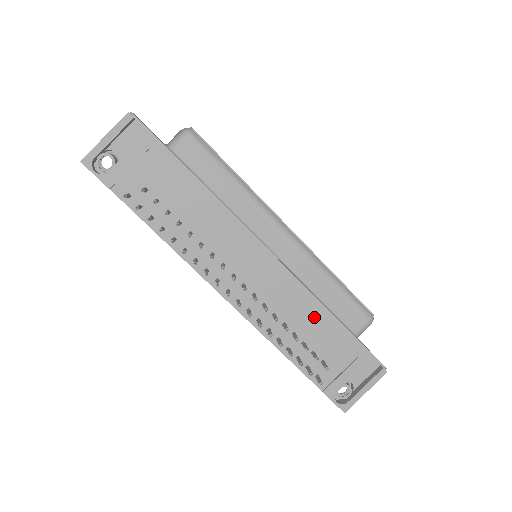
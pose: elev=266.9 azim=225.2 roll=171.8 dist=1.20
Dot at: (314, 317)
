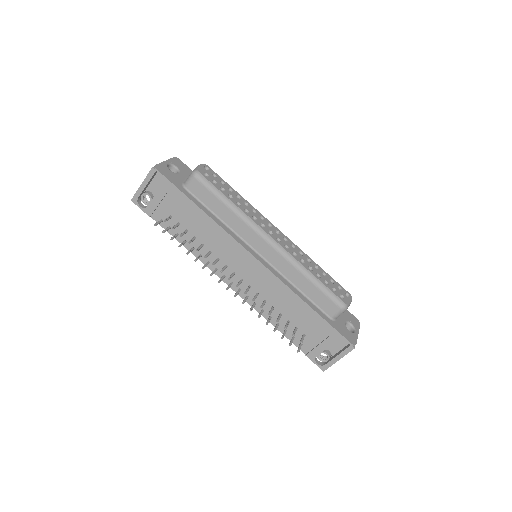
Dot at: (294, 305)
